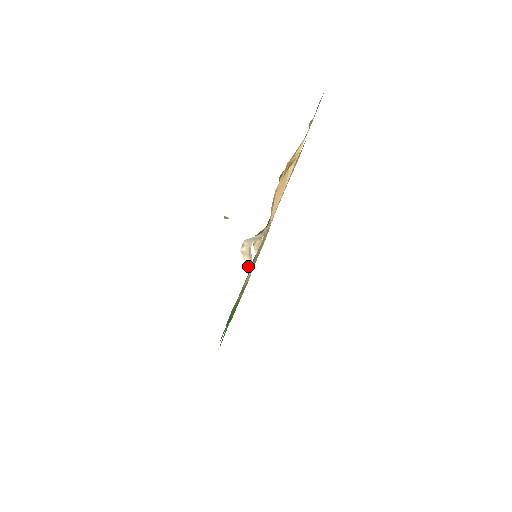
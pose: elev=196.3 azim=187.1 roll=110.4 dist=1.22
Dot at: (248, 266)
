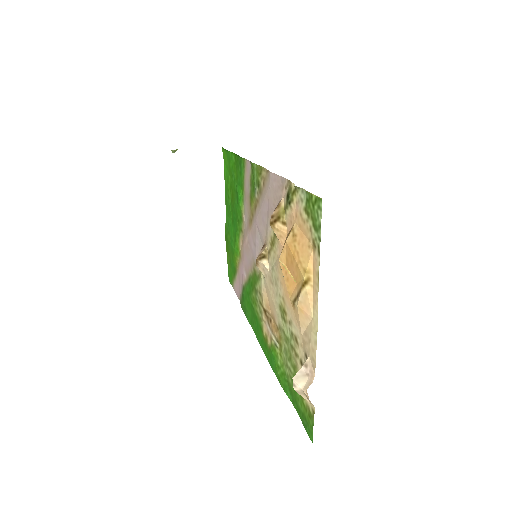
Dot at: (306, 399)
